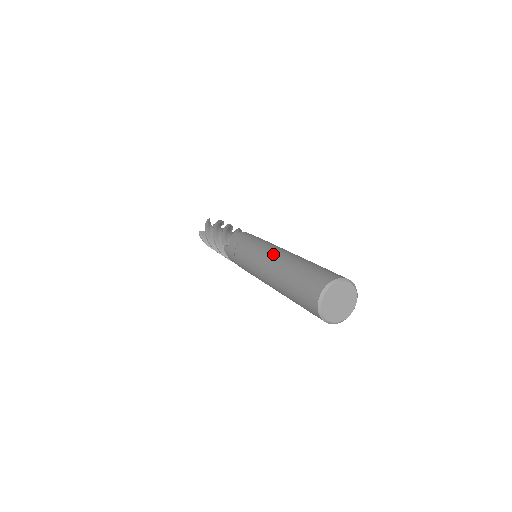
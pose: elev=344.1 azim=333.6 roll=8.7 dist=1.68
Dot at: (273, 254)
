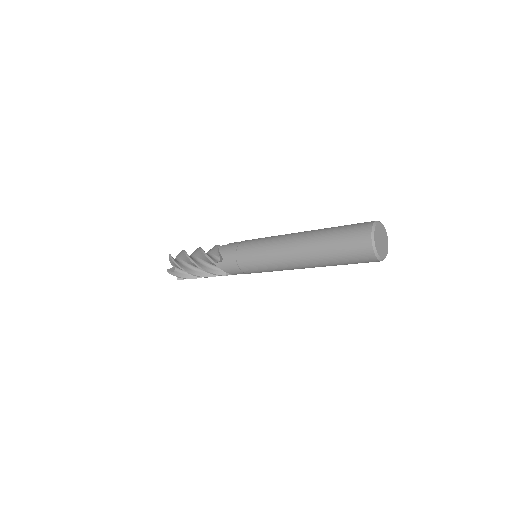
Dot at: (289, 239)
